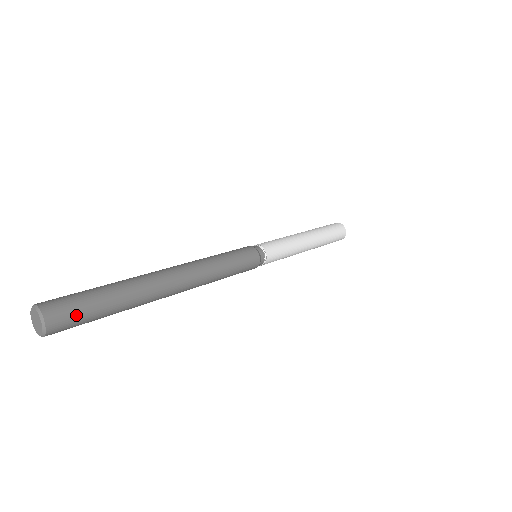
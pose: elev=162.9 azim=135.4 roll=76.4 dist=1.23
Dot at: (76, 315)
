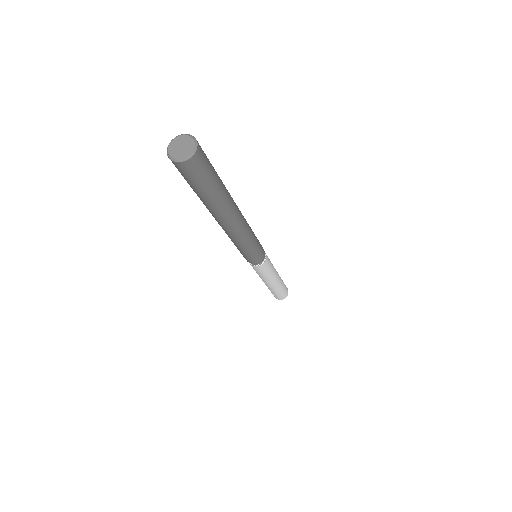
Dot at: (206, 167)
